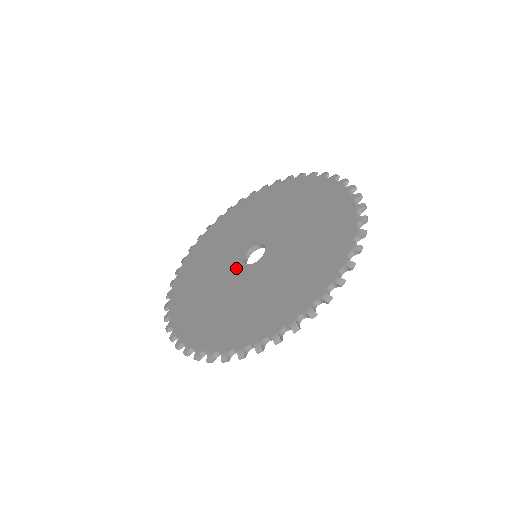
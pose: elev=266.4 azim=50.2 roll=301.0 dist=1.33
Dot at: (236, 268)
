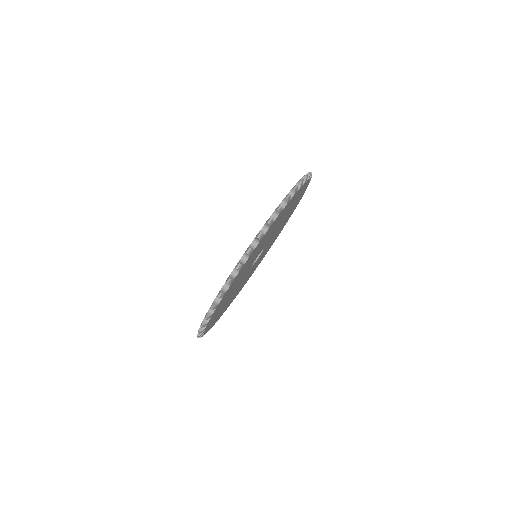
Dot at: occluded
